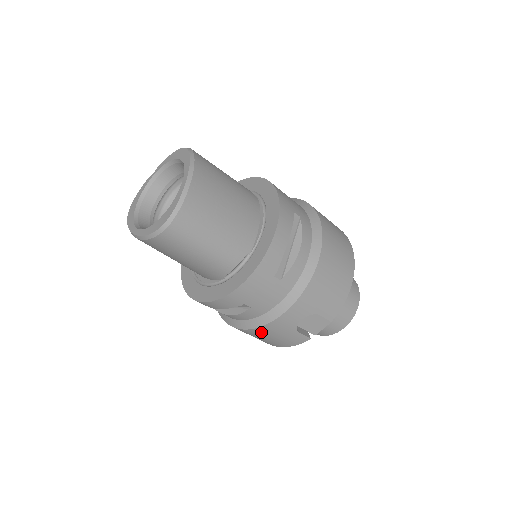
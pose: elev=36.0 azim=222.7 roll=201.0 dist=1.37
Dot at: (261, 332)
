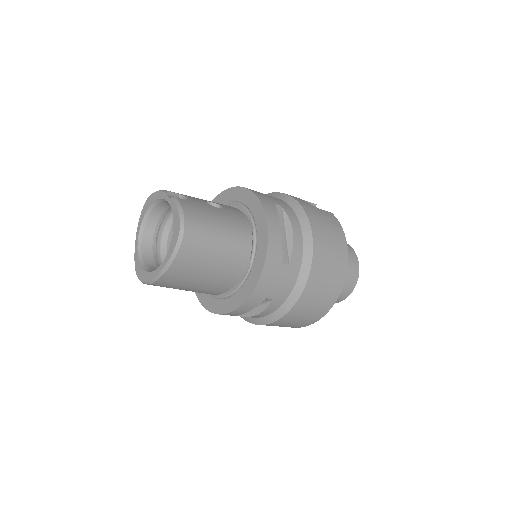
Dot at: occluded
